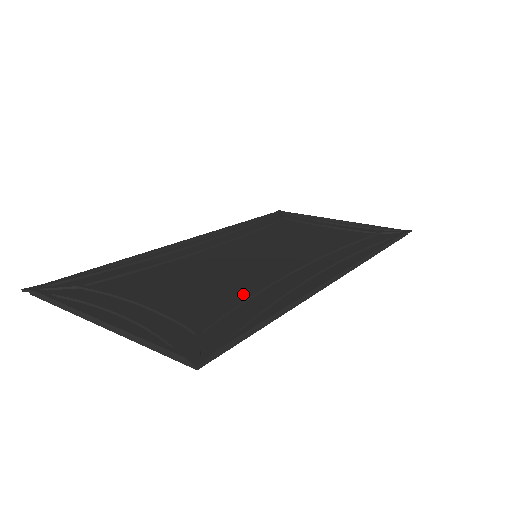
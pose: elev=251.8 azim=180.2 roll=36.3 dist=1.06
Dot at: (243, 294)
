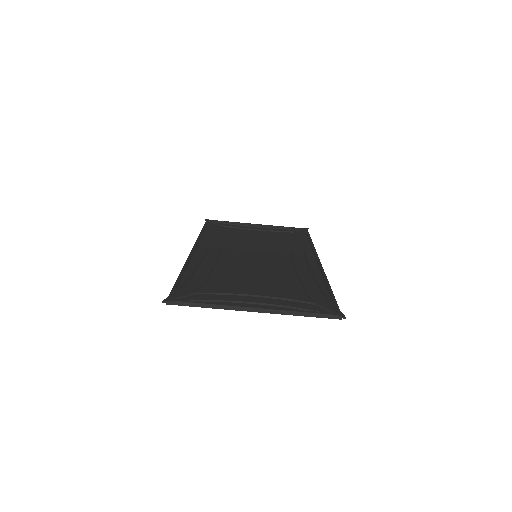
Dot at: (295, 280)
